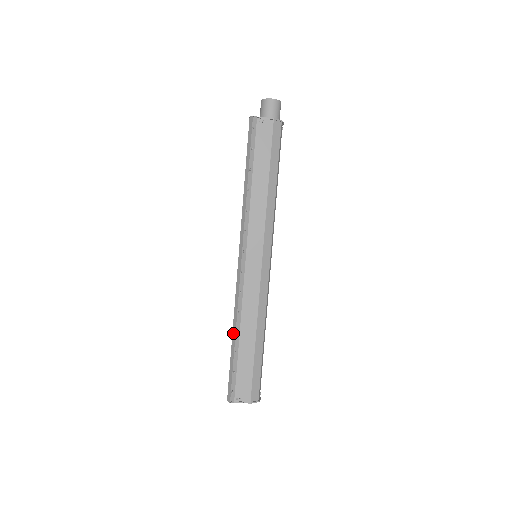
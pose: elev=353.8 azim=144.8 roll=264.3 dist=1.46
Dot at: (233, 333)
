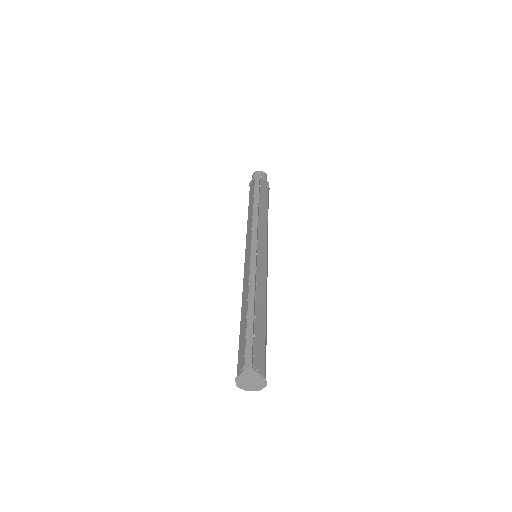
Dot at: (250, 300)
